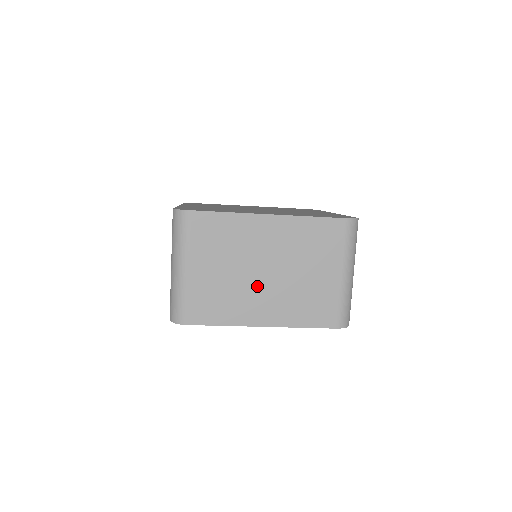
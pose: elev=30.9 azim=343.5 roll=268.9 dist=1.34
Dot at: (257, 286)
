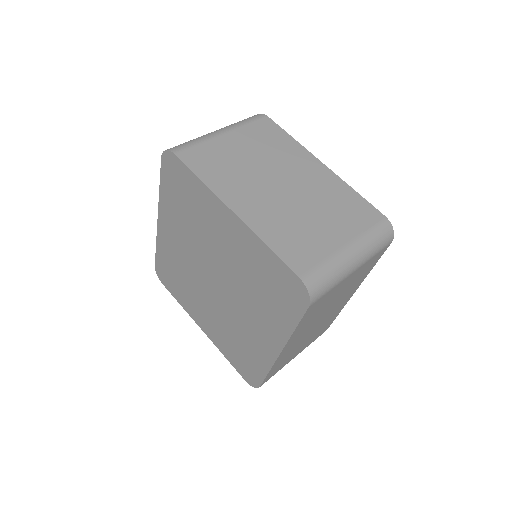
Dot at: (263, 186)
